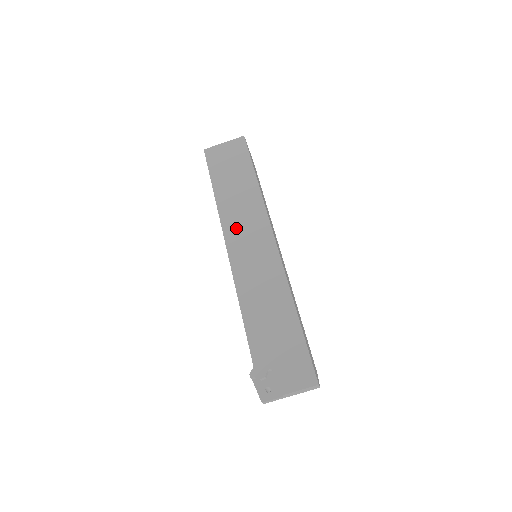
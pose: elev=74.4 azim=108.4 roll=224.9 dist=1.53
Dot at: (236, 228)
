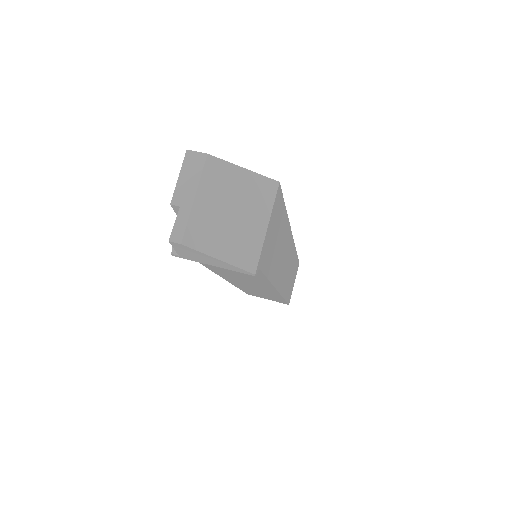
Dot at: occluded
